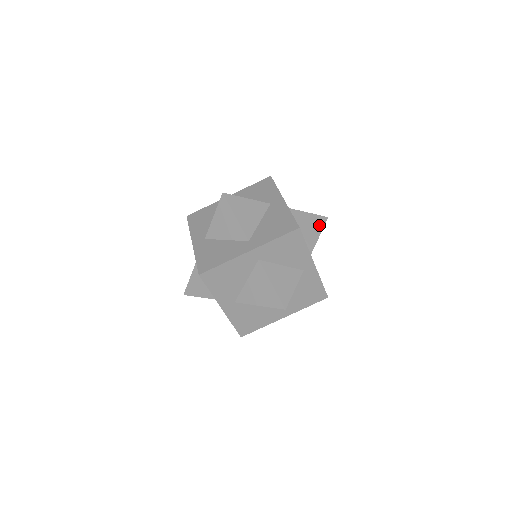
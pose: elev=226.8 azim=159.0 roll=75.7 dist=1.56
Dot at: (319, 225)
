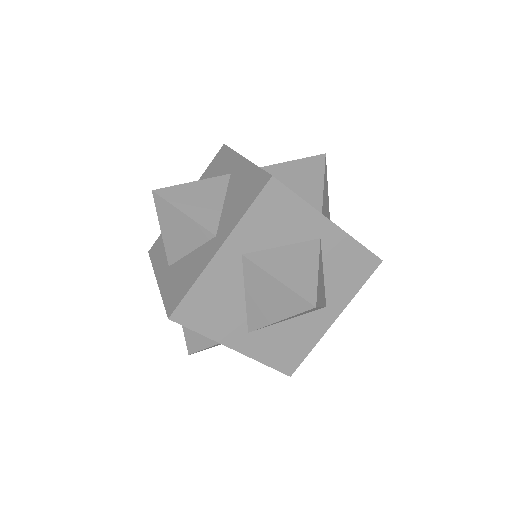
Dot at: (316, 169)
